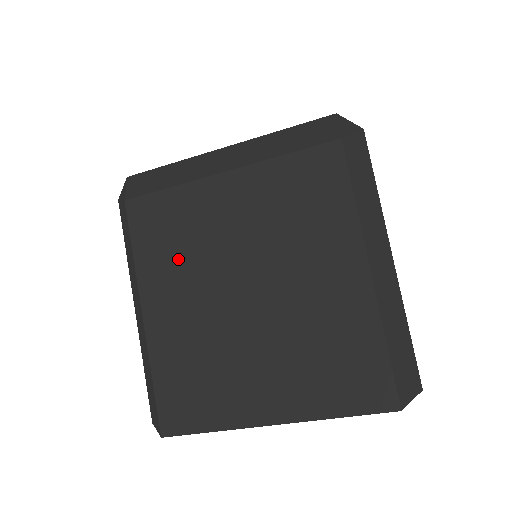
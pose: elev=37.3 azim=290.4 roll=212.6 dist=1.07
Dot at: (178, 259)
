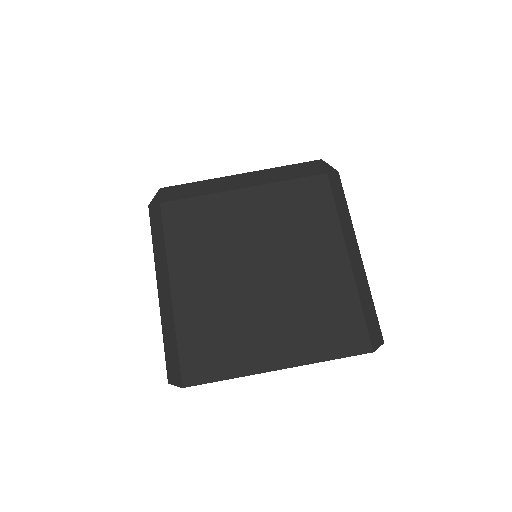
Dot at: (204, 247)
